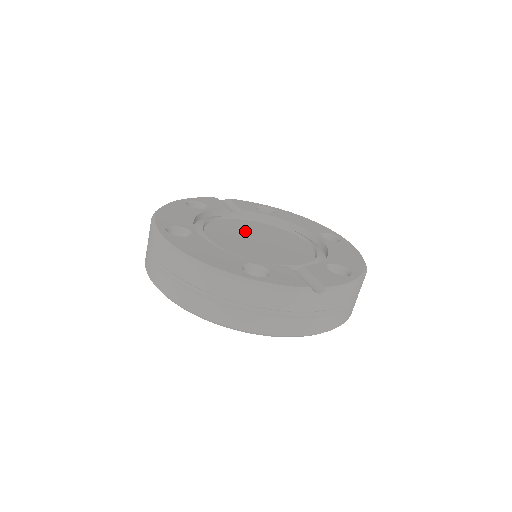
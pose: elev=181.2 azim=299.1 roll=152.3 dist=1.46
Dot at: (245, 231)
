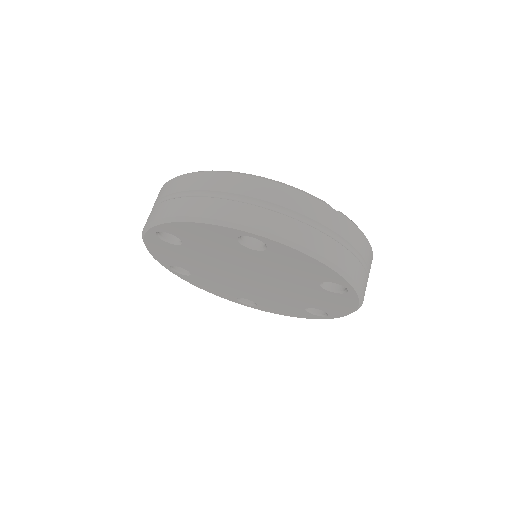
Dot at: occluded
